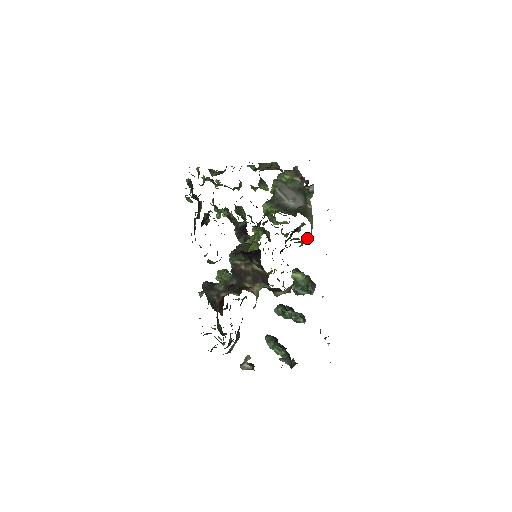
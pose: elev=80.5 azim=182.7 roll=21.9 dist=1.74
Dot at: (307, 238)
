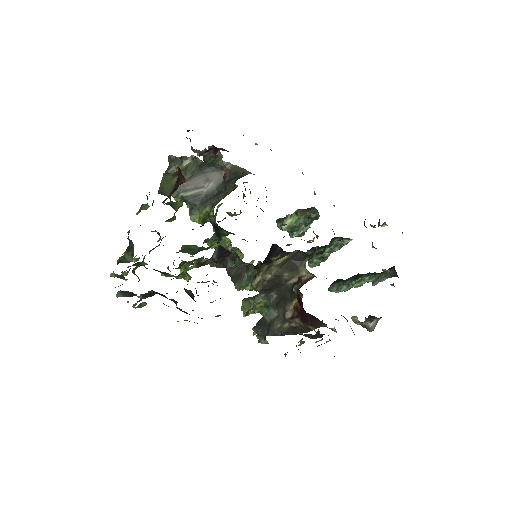
Dot at: occluded
